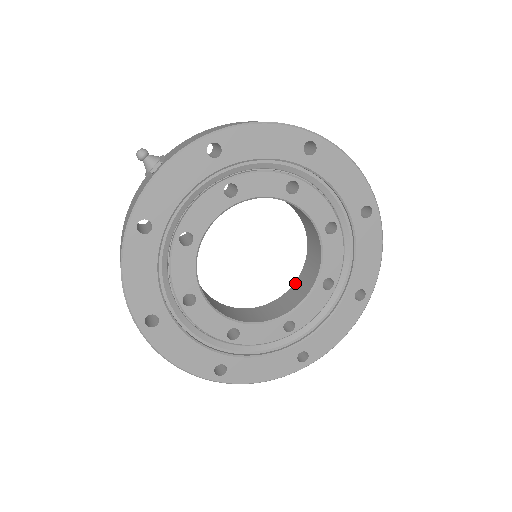
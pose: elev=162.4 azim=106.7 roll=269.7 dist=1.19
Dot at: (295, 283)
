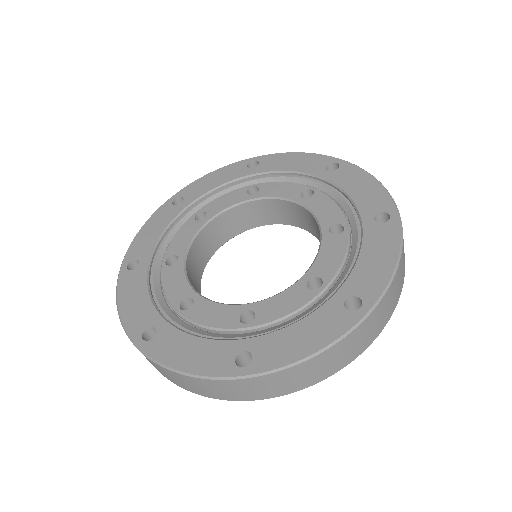
Dot at: occluded
